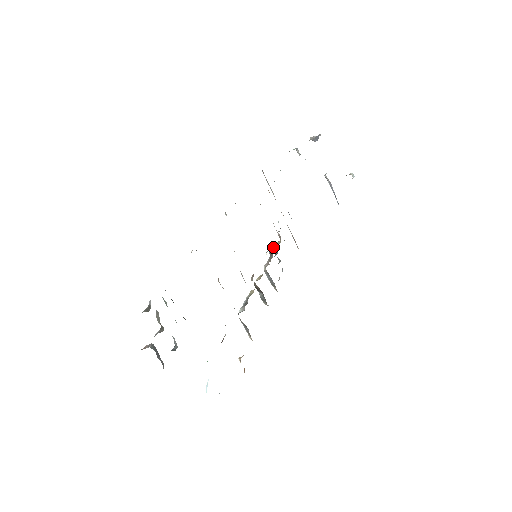
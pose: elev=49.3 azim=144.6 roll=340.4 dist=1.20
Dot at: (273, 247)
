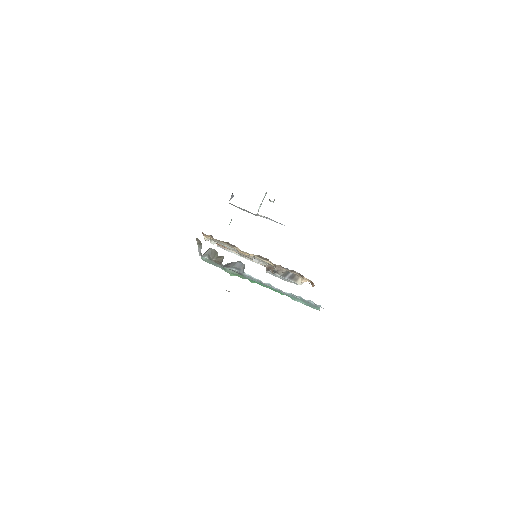
Dot at: occluded
